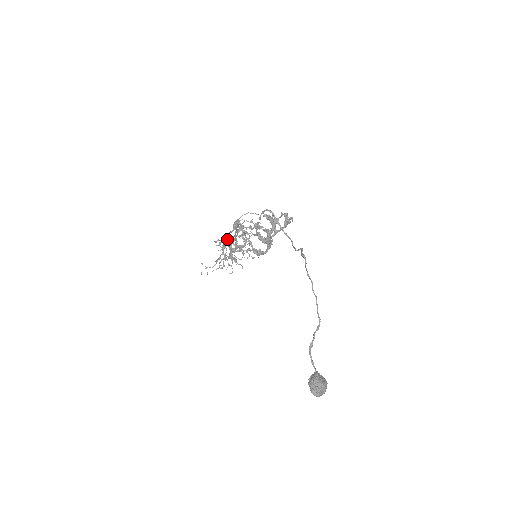
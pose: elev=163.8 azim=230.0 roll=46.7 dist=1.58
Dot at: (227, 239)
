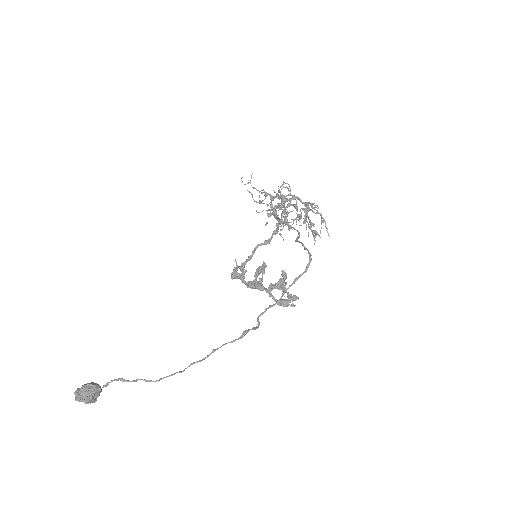
Dot at: (290, 198)
